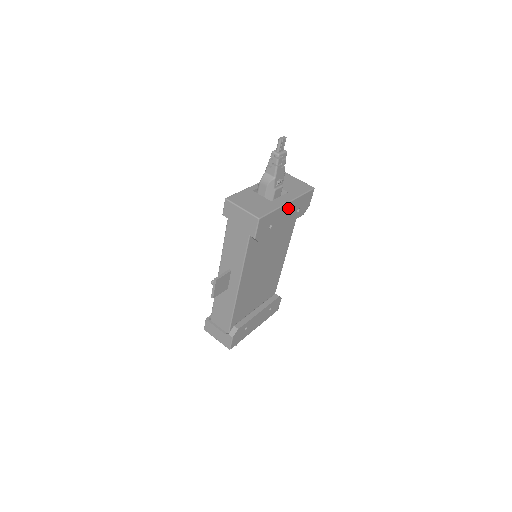
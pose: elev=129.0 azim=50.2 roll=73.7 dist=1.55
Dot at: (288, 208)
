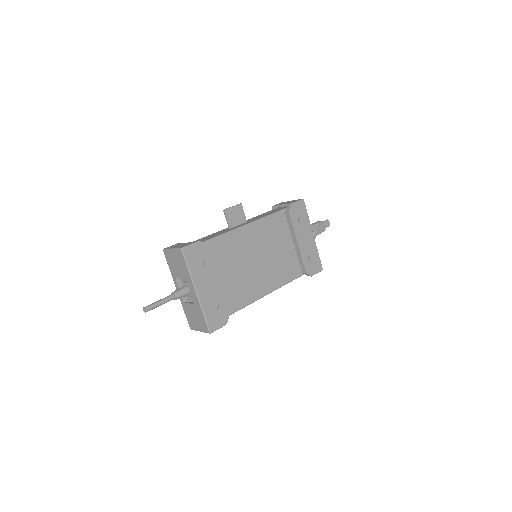
Dot at: (310, 238)
